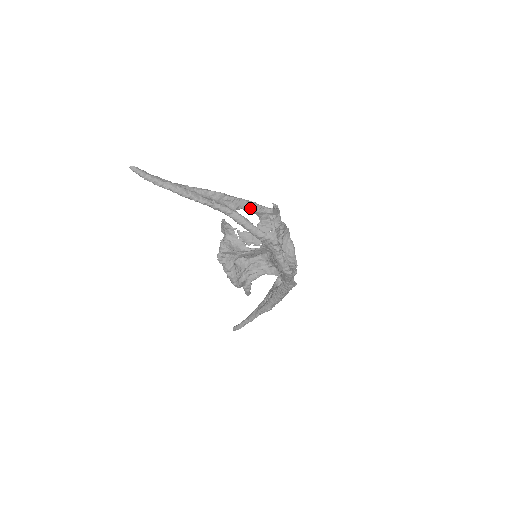
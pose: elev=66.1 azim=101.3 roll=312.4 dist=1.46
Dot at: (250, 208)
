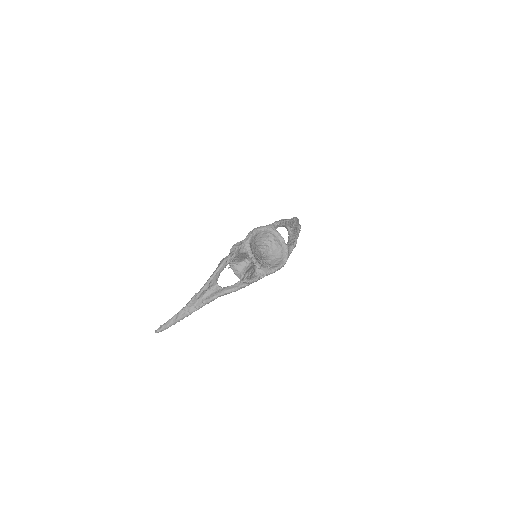
Dot at: (221, 271)
